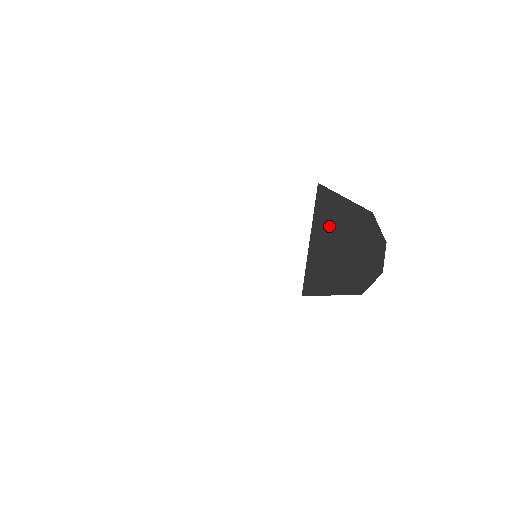
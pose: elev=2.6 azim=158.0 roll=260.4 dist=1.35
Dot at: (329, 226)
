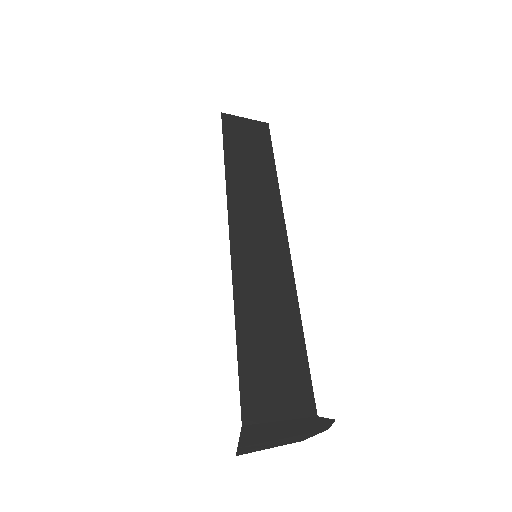
Dot at: (260, 434)
